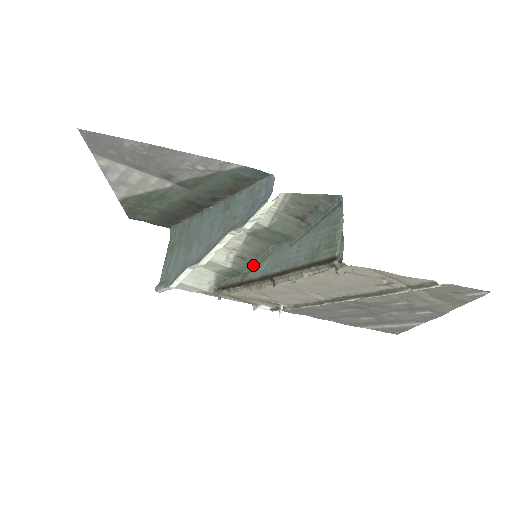
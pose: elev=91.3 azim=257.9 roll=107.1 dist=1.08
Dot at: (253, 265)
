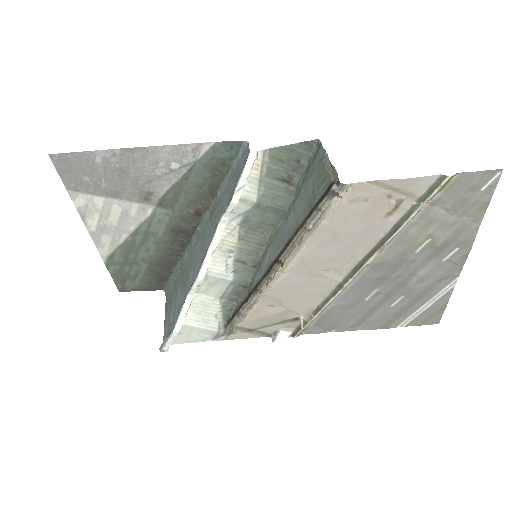
Dot at: (256, 269)
